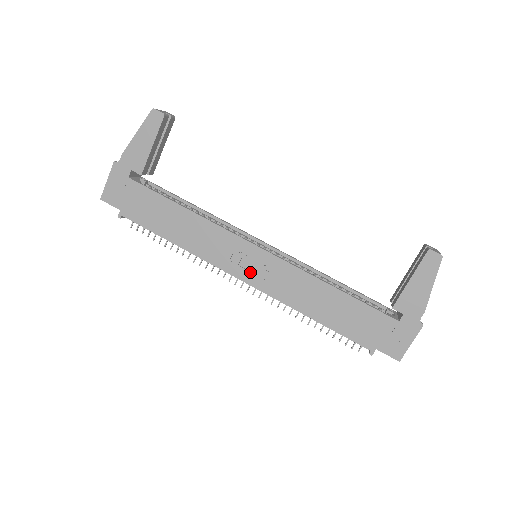
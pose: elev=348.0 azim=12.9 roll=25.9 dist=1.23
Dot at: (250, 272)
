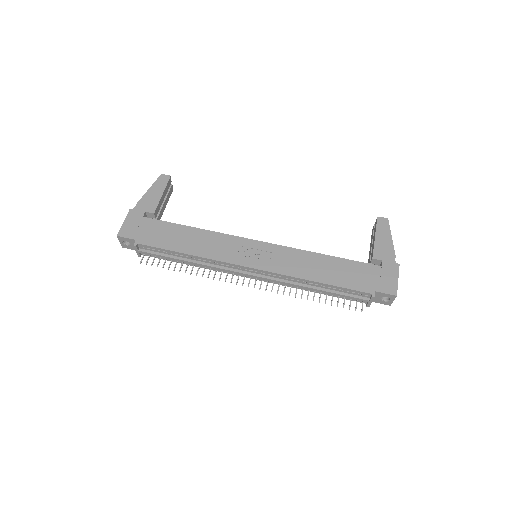
Dot at: (256, 260)
